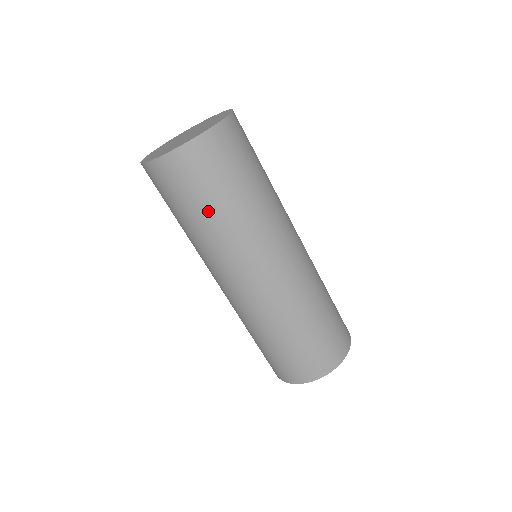
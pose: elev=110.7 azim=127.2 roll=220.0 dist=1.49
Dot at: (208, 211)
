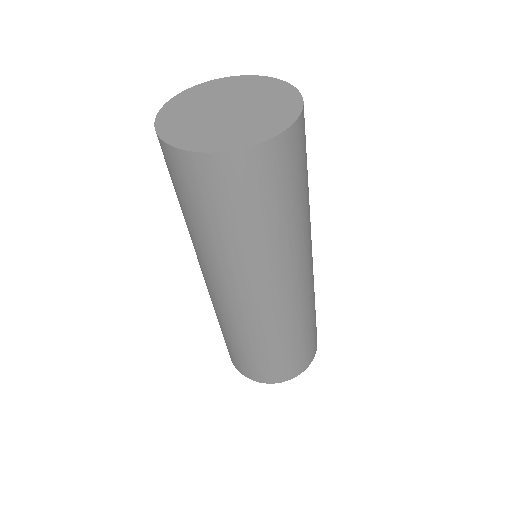
Dot at: (214, 227)
